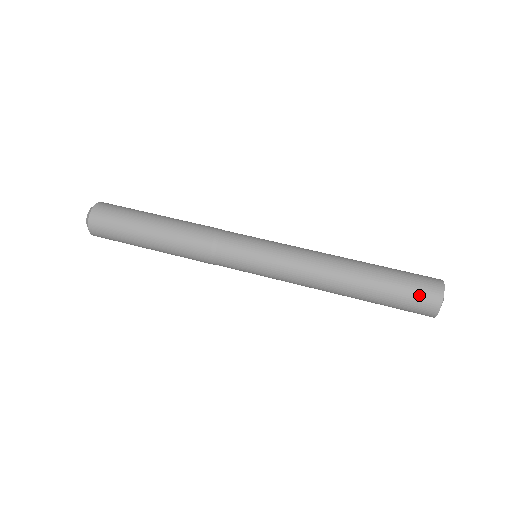
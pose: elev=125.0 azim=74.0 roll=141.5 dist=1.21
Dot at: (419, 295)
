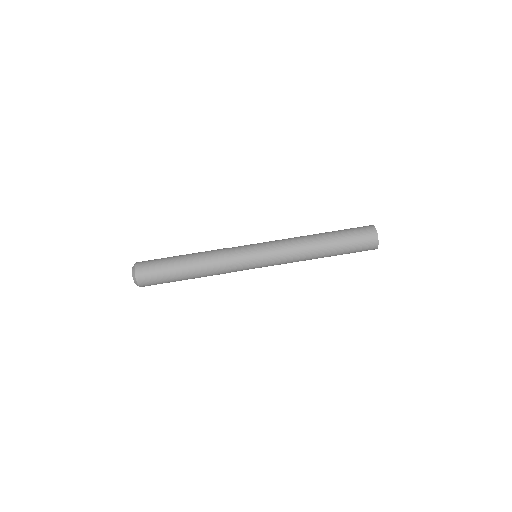
Dot at: (364, 243)
